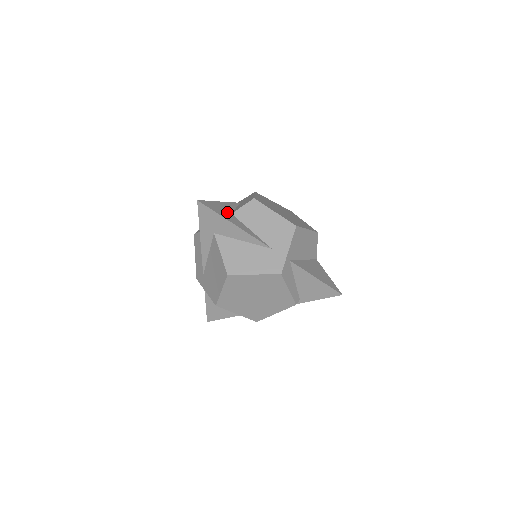
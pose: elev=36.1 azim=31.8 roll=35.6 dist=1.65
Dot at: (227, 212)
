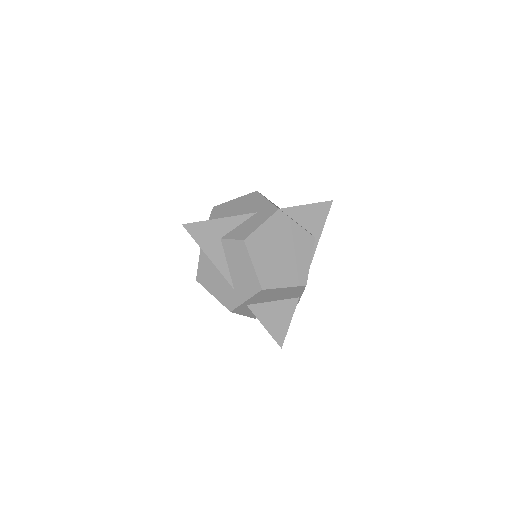
Dot at: (215, 237)
